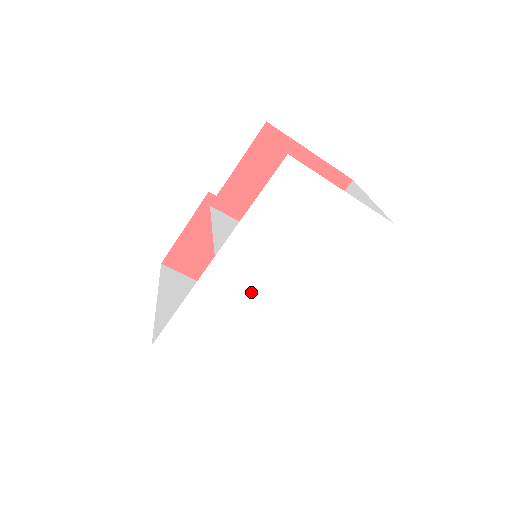
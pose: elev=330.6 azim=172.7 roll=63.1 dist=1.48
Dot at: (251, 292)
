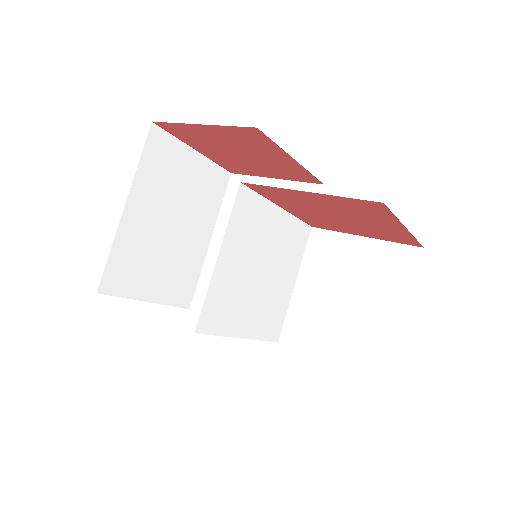
Dot at: occluded
